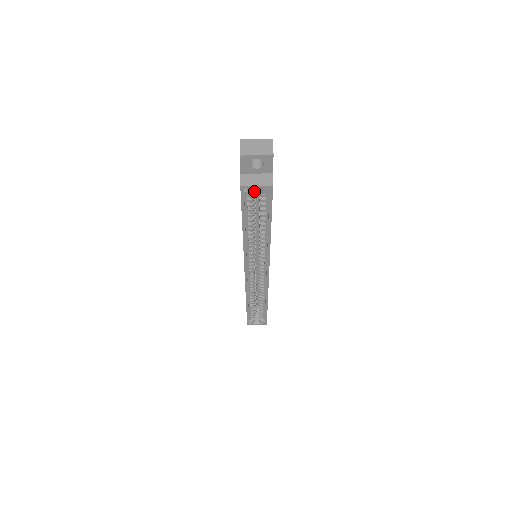
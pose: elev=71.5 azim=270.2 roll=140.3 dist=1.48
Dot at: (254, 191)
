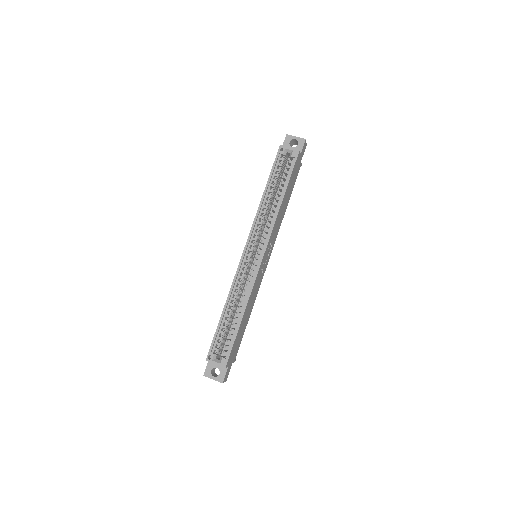
Dot at: (284, 163)
